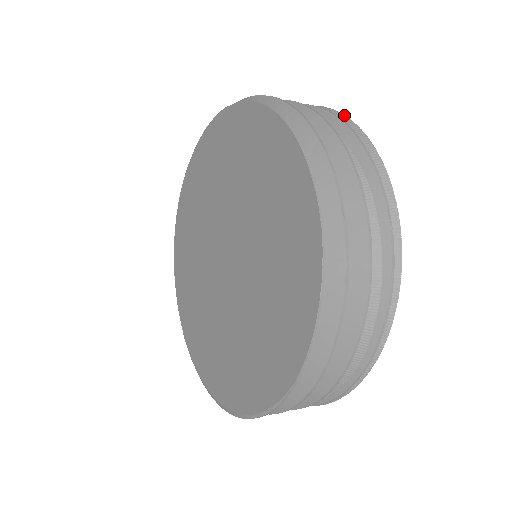
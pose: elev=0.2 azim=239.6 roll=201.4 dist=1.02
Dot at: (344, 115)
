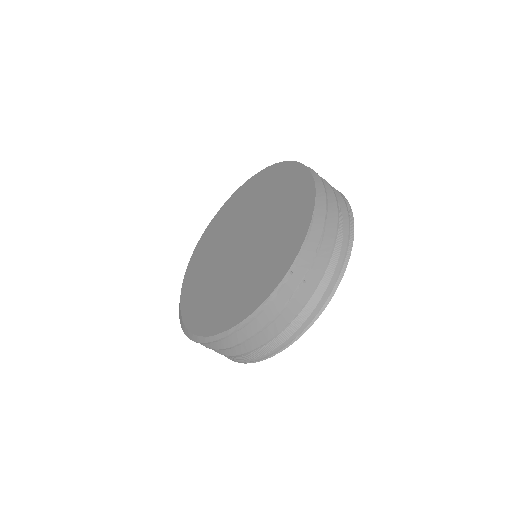
Dot at: occluded
